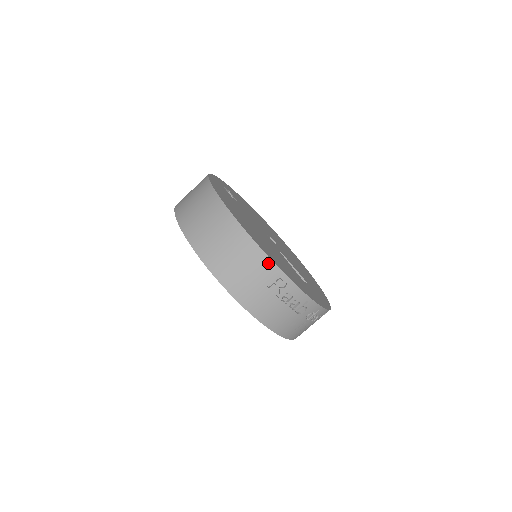
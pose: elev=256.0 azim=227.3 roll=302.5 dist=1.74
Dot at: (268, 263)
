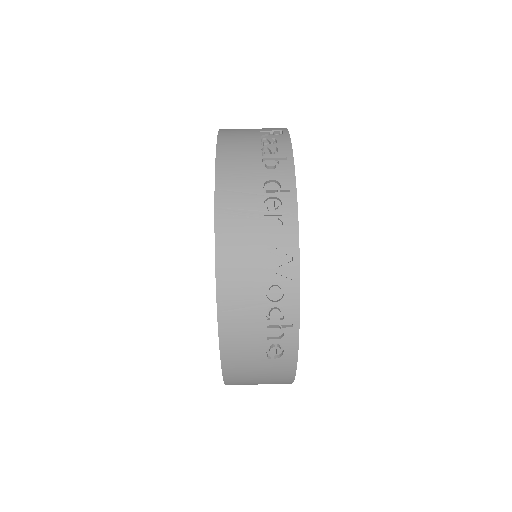
Dot at: (281, 128)
